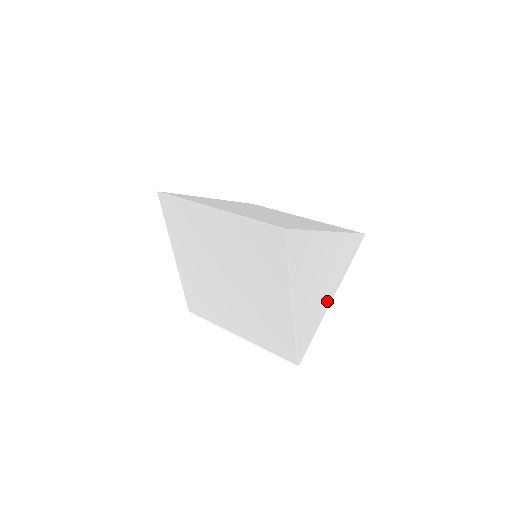
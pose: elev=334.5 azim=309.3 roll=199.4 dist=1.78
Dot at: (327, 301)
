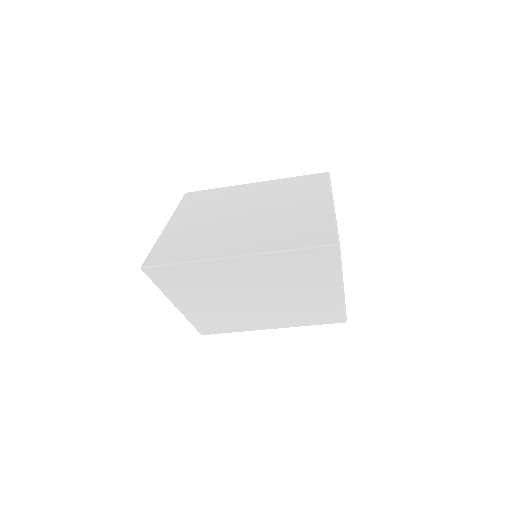
Dot at: occluded
